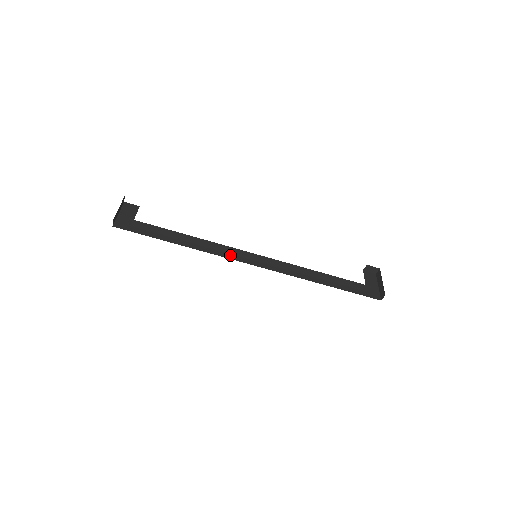
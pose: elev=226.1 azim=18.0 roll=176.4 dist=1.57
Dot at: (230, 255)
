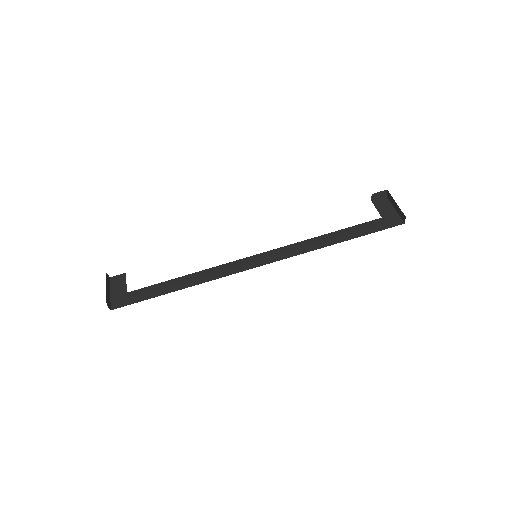
Dot at: (231, 270)
